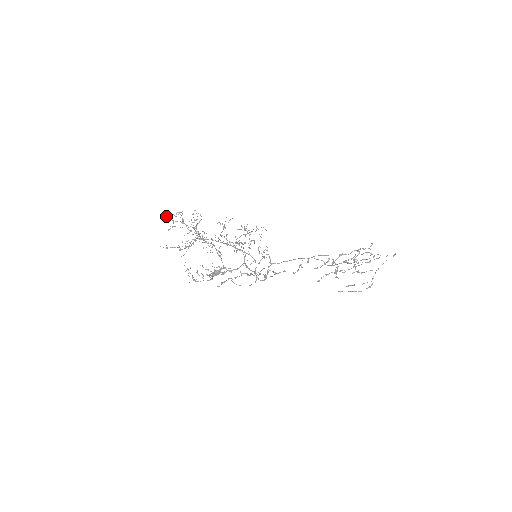
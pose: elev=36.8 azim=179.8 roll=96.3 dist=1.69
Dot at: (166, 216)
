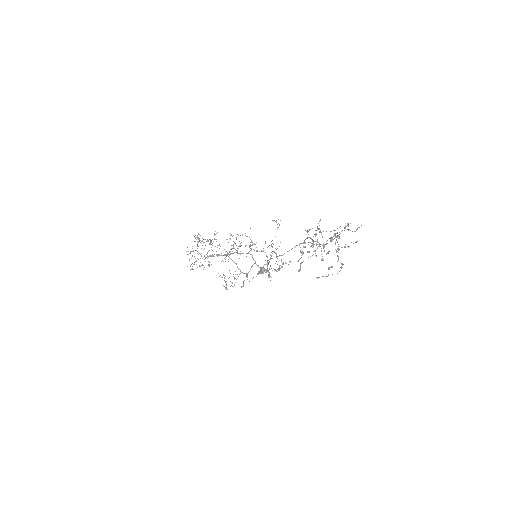
Dot at: (194, 241)
